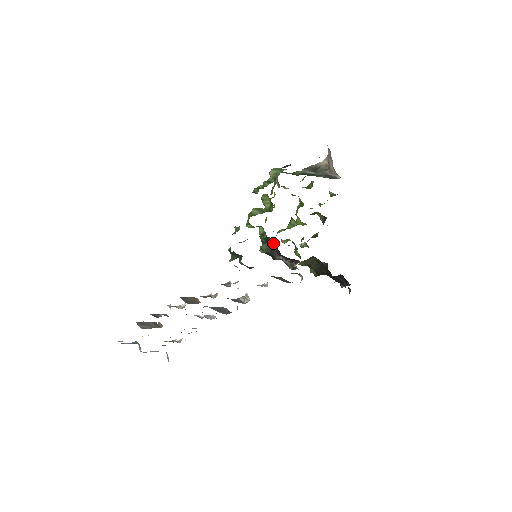
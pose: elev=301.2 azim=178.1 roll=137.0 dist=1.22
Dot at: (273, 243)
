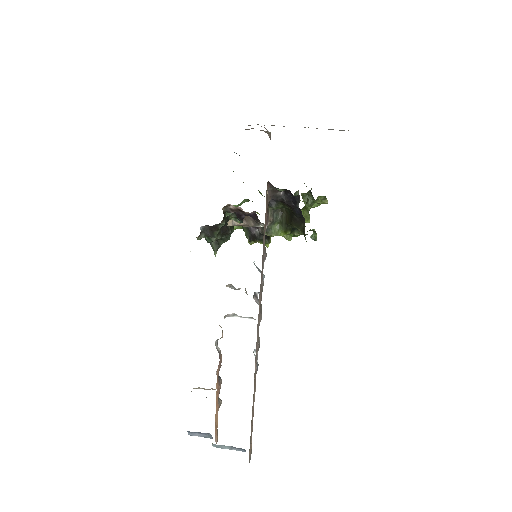
Dot at: occluded
